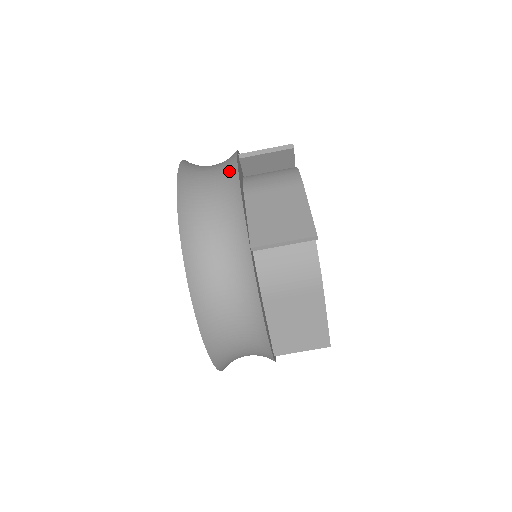
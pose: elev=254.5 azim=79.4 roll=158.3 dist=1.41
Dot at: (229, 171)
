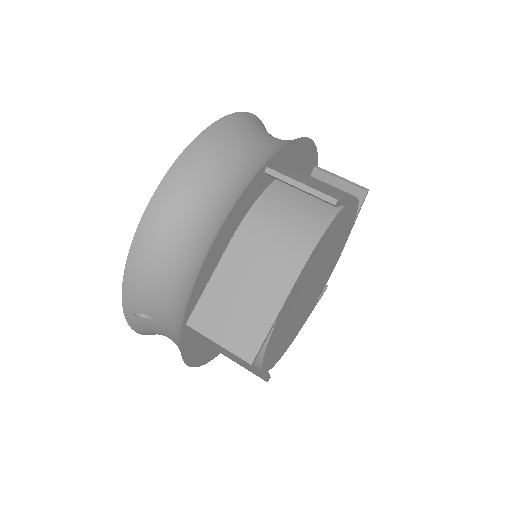
Dot at: occluded
